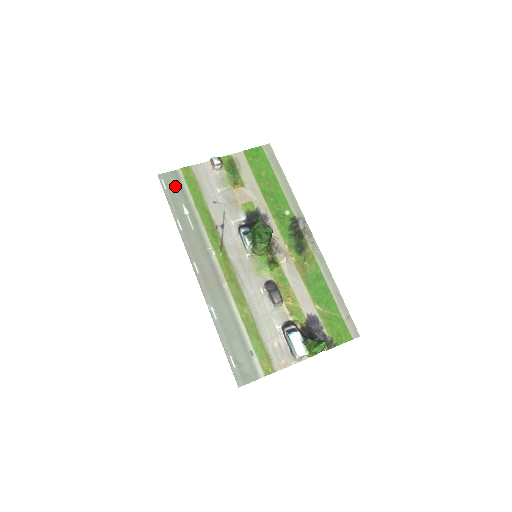
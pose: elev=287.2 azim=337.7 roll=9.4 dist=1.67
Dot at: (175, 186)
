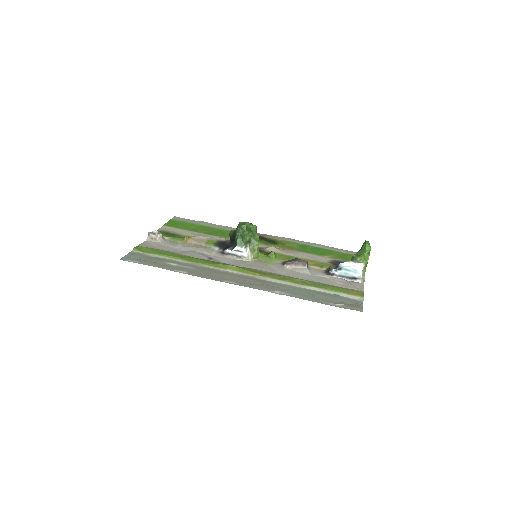
Dot at: (143, 258)
